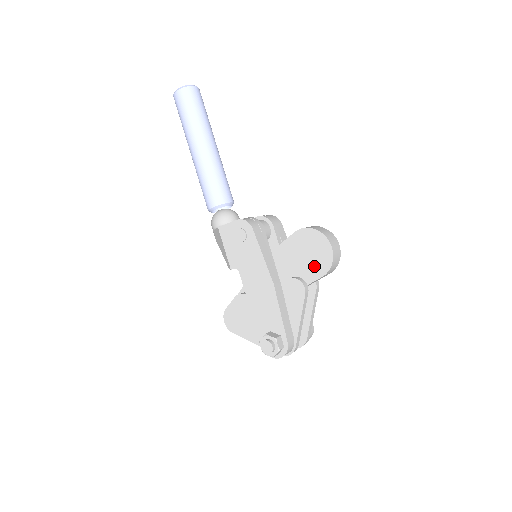
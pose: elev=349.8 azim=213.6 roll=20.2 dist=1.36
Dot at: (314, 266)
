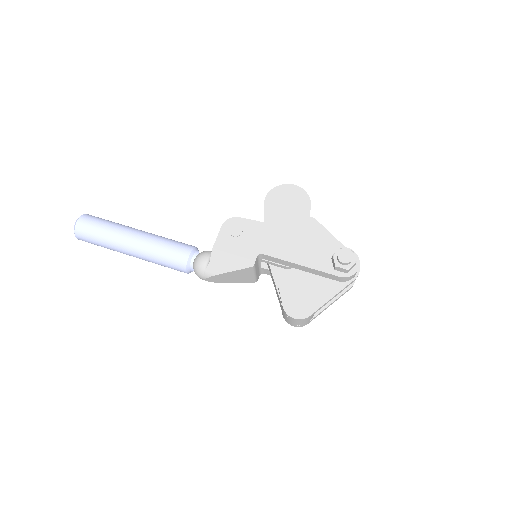
Dot at: (299, 205)
